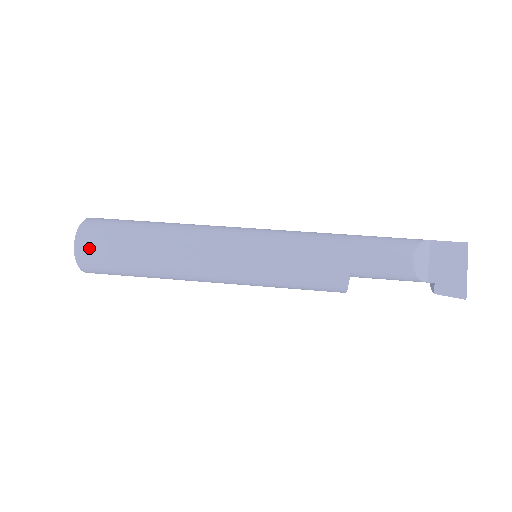
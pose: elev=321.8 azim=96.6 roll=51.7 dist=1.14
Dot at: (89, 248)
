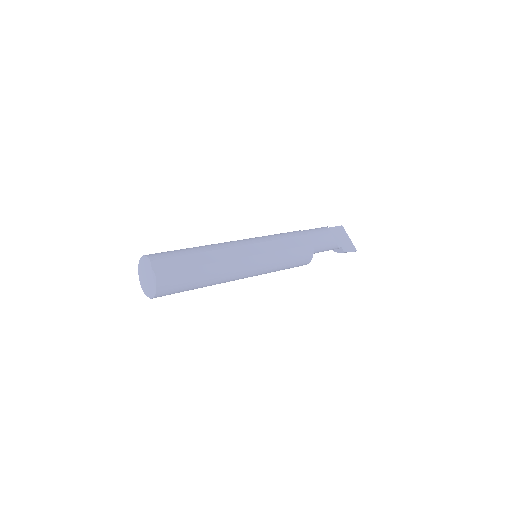
Dot at: (164, 267)
